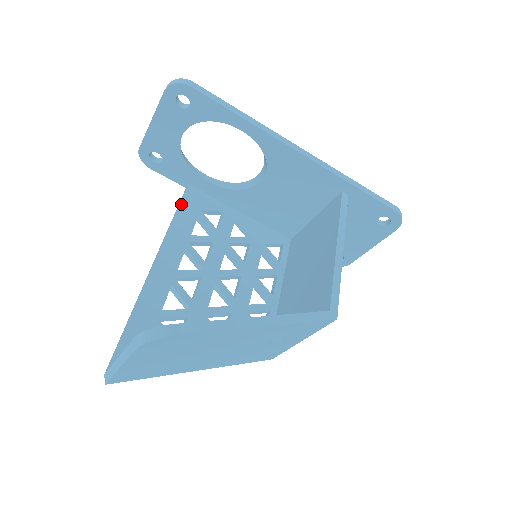
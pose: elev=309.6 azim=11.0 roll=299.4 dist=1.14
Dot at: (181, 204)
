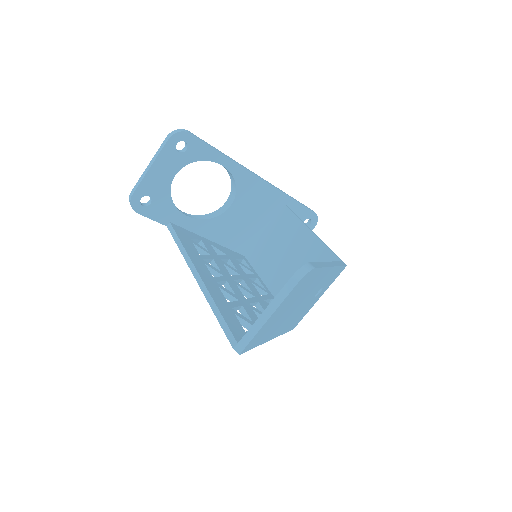
Dot at: (178, 235)
